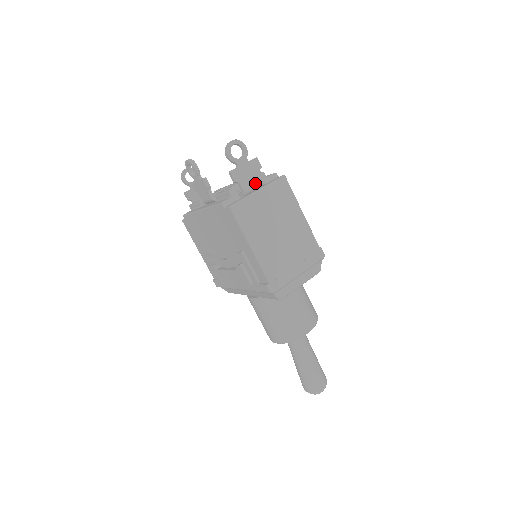
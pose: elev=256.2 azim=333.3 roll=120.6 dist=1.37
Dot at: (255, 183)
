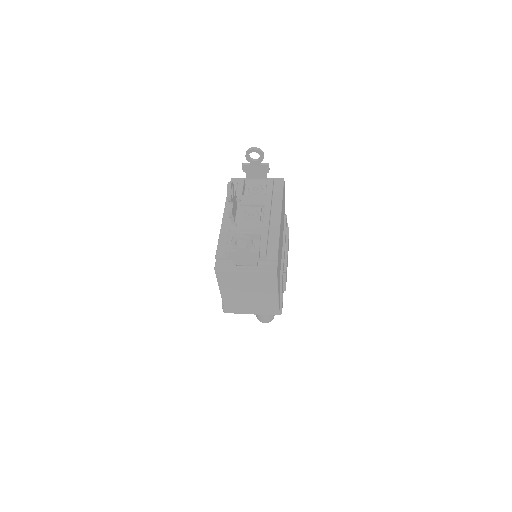
Dot at: (247, 264)
